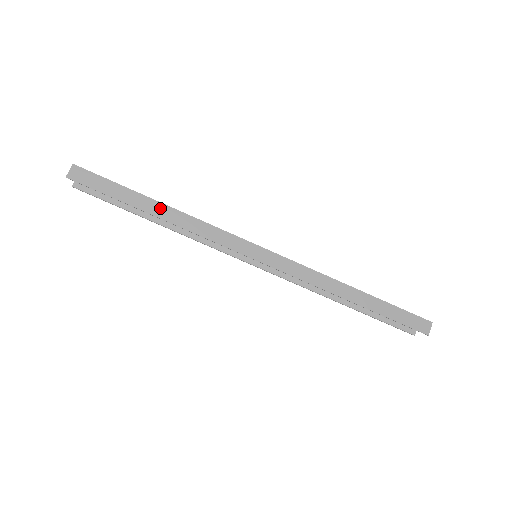
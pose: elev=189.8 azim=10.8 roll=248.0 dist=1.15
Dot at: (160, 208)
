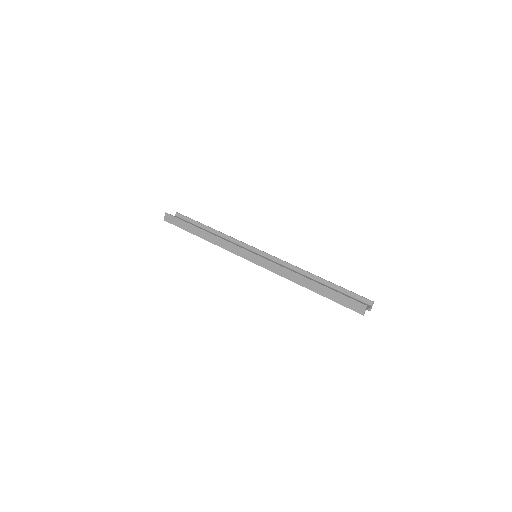
Dot at: (202, 233)
